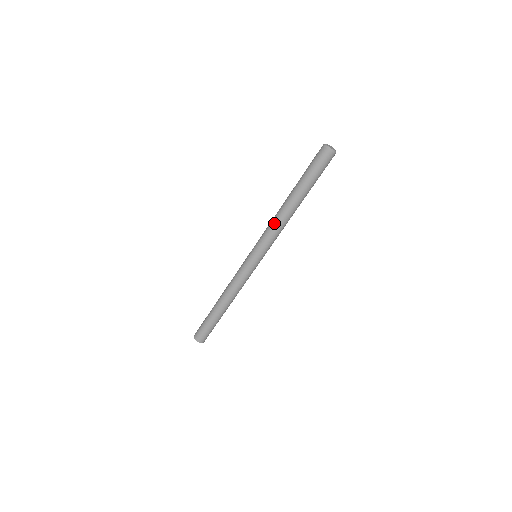
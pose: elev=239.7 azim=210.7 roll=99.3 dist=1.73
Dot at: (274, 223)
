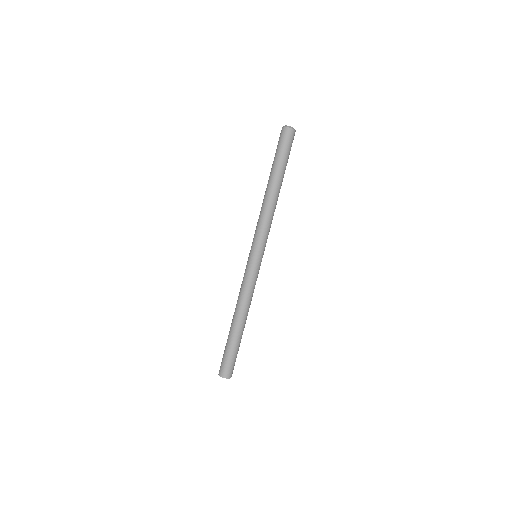
Dot at: (260, 212)
